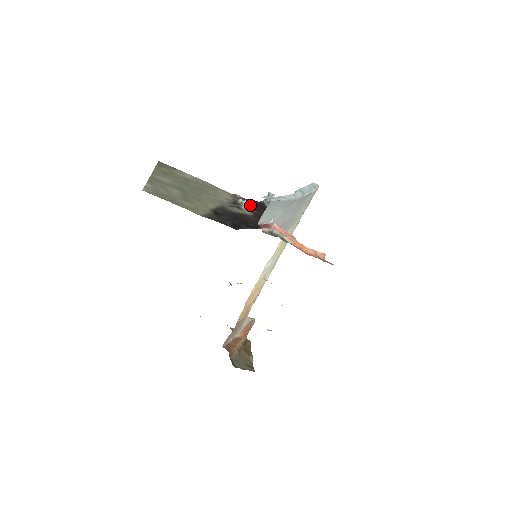
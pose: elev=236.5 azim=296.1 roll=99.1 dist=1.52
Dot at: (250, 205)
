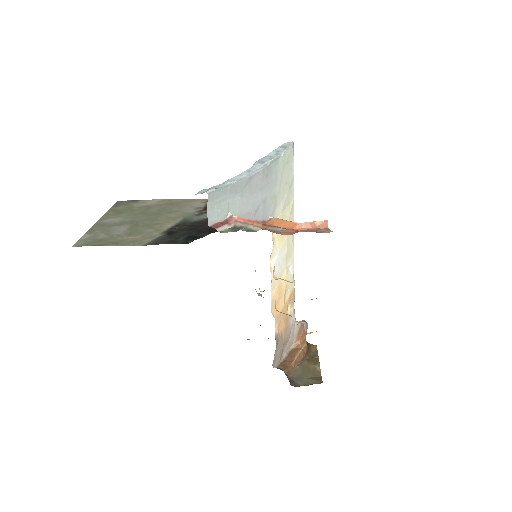
Dot at: occluded
